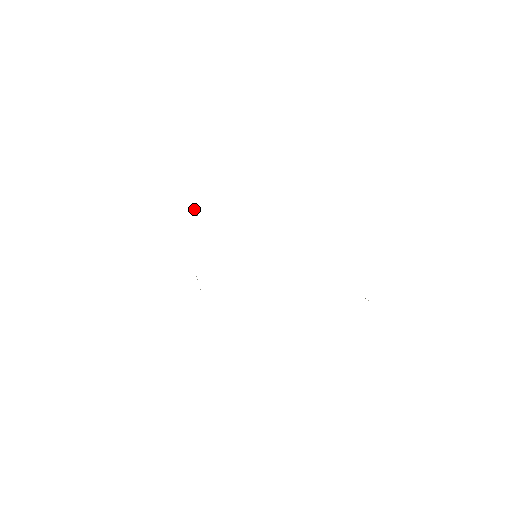
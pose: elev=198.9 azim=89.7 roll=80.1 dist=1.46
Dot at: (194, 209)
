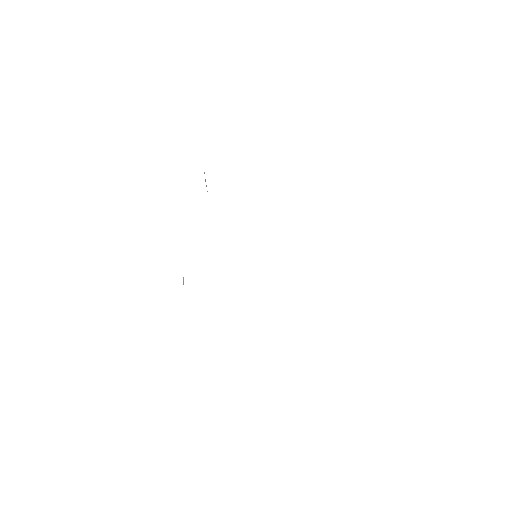
Dot at: (204, 172)
